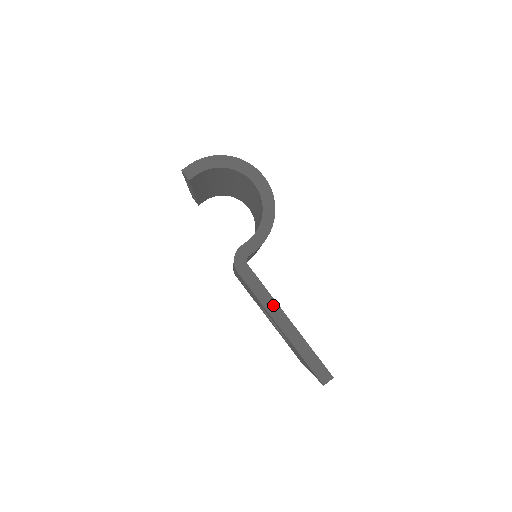
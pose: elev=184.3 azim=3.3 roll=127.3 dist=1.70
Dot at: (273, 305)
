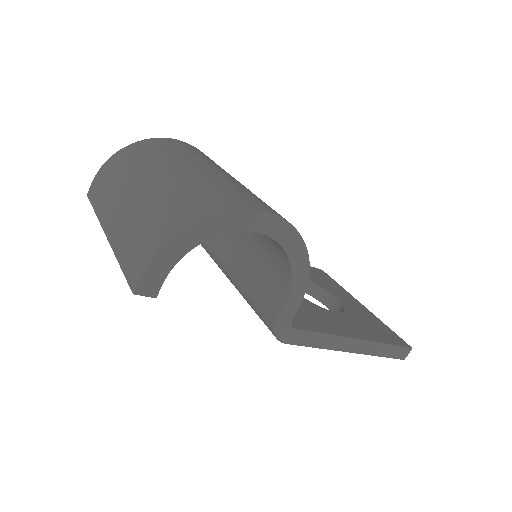
Dot at: (338, 341)
